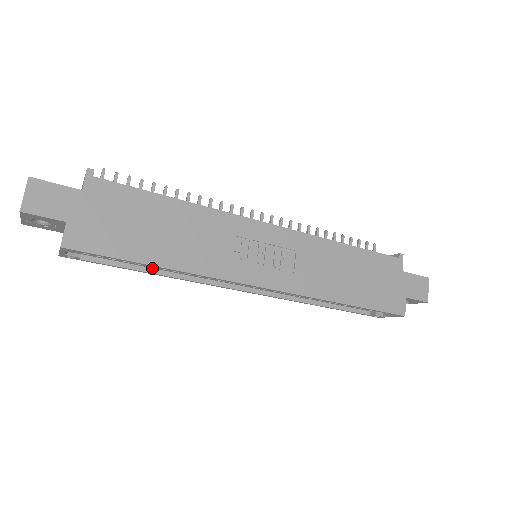
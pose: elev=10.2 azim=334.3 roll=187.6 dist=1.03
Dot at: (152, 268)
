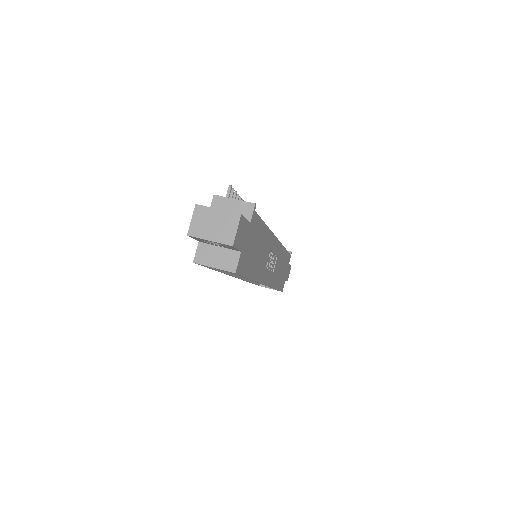
Dot at: occluded
